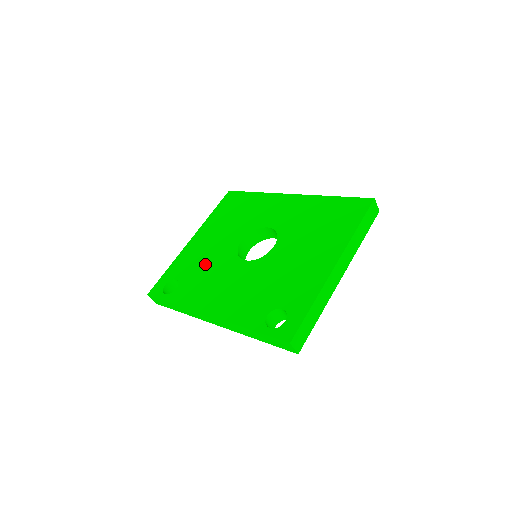
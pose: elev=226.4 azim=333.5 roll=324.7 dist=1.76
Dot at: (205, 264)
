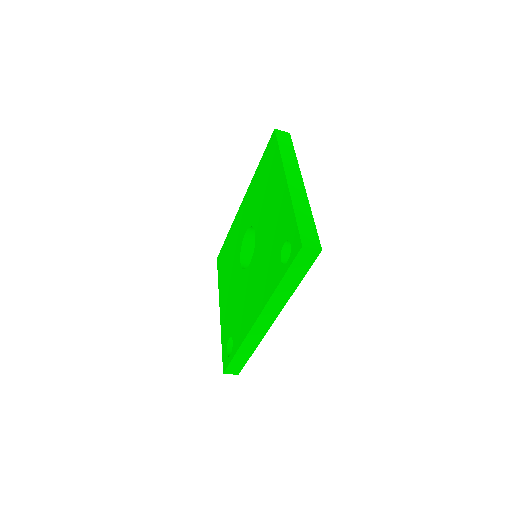
Dot at: (234, 304)
